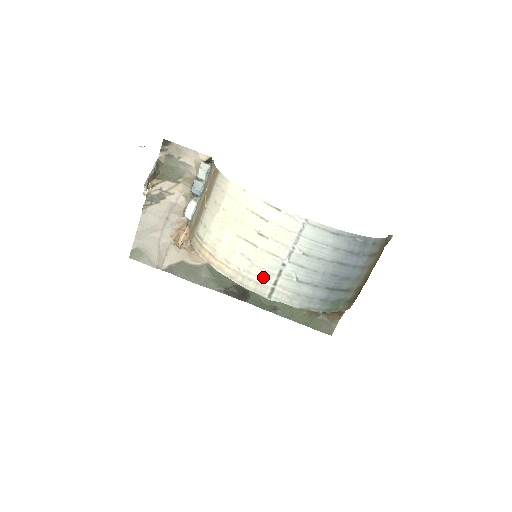
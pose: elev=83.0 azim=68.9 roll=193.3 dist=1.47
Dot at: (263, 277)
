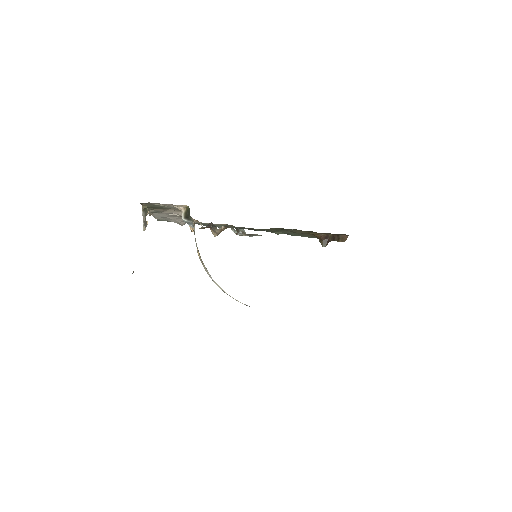
Dot at: occluded
